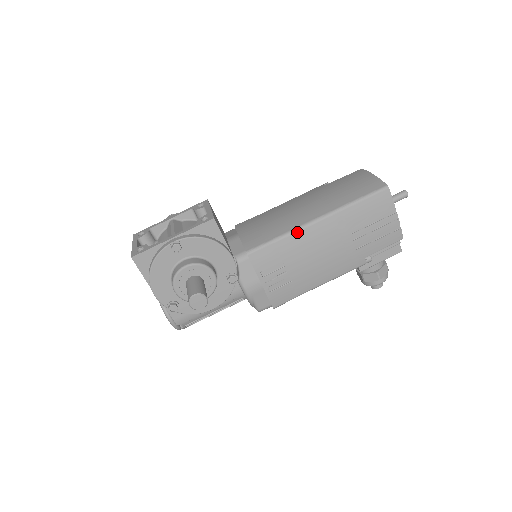
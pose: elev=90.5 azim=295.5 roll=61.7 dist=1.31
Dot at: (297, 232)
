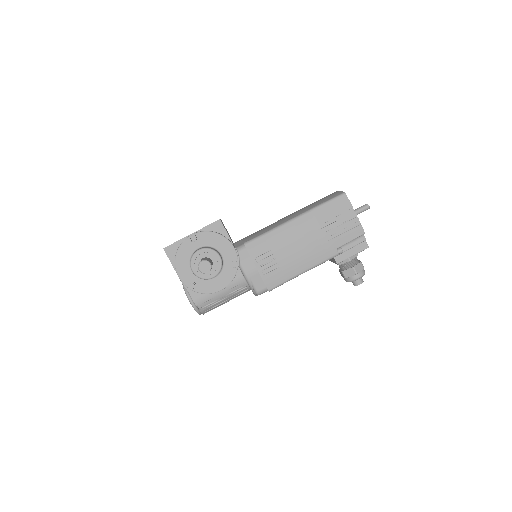
Dot at: (280, 228)
